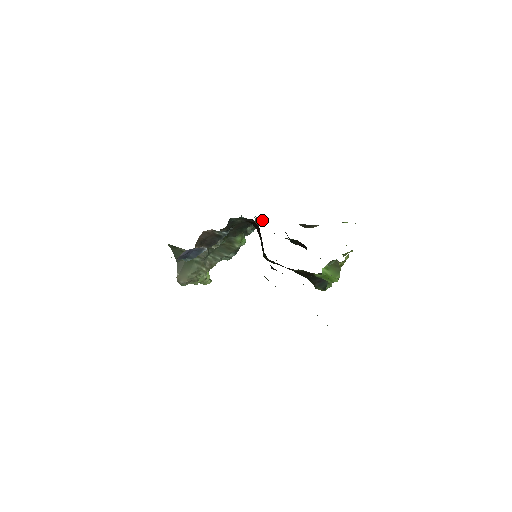
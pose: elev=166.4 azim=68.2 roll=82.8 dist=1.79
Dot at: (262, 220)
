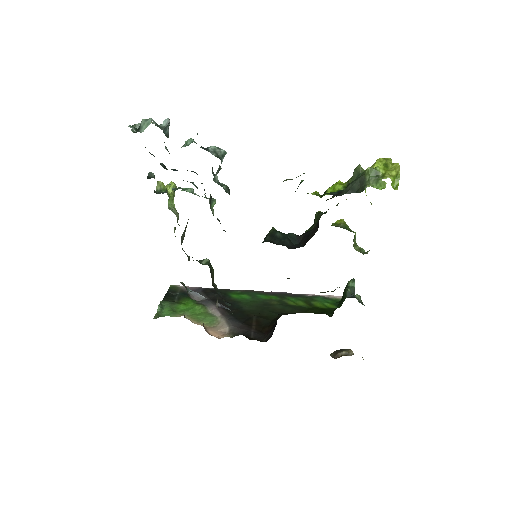
Dot at: occluded
